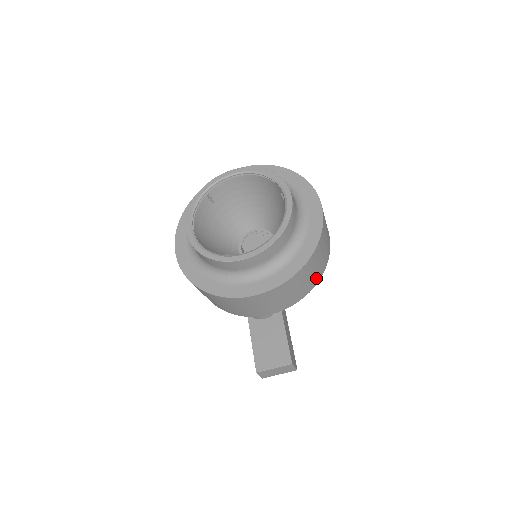
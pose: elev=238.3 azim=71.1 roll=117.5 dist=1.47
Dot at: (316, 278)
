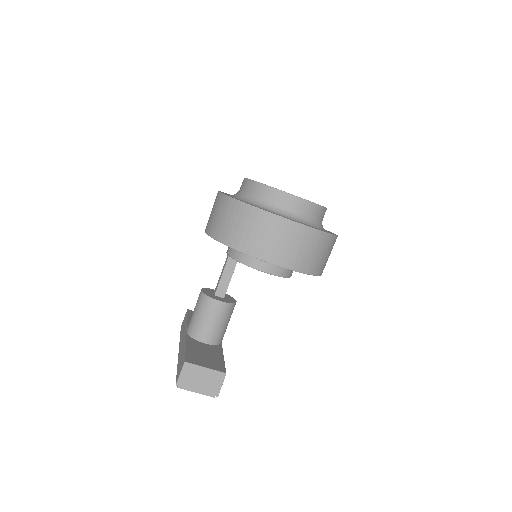
Dot at: (316, 267)
